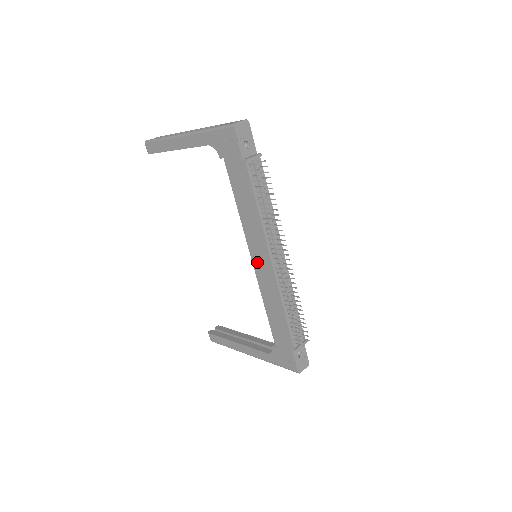
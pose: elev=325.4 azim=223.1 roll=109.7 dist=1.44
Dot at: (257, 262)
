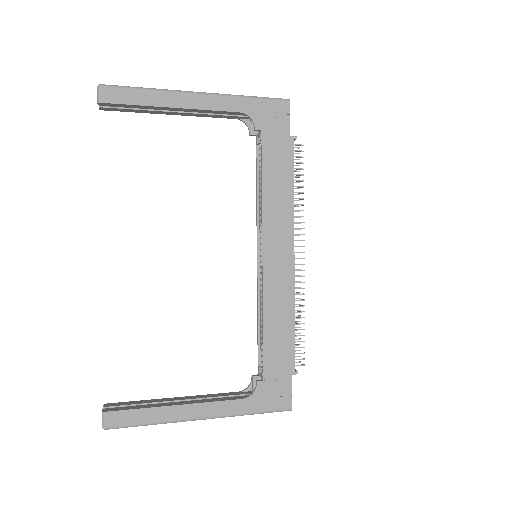
Dot at: (271, 257)
